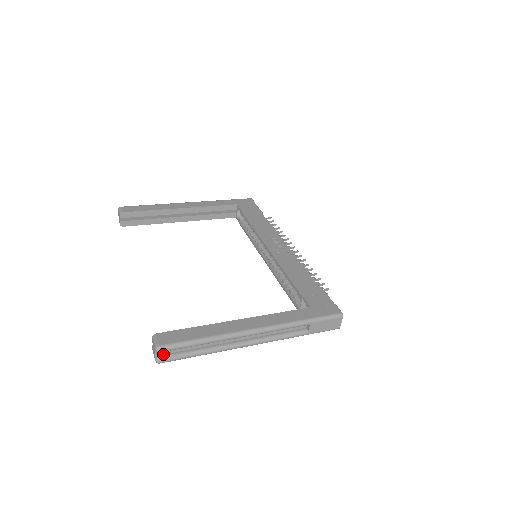
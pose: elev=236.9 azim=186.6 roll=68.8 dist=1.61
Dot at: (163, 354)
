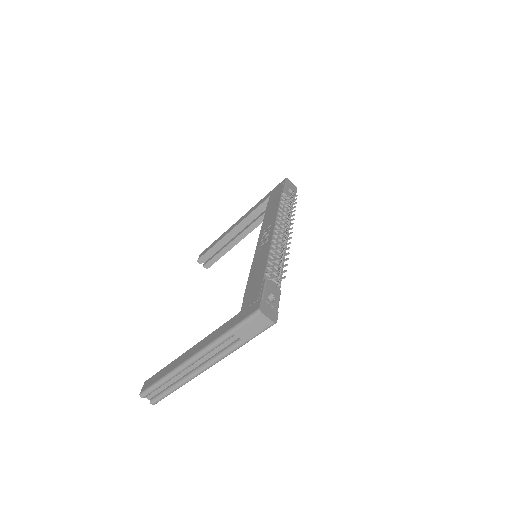
Dot at: (152, 397)
